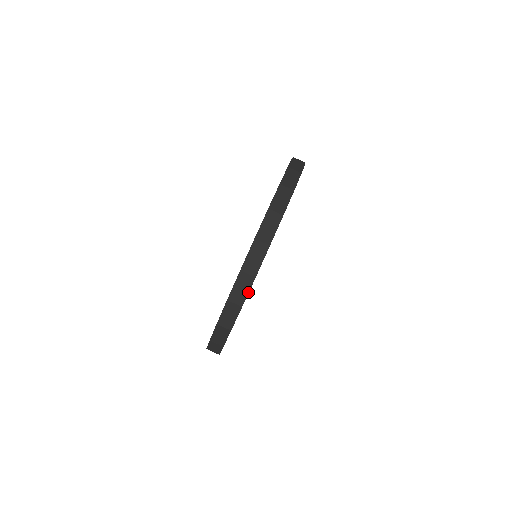
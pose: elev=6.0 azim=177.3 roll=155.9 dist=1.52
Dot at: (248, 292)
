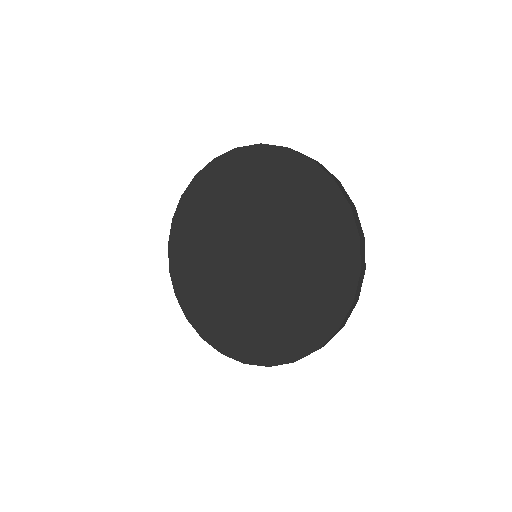
Dot at: occluded
